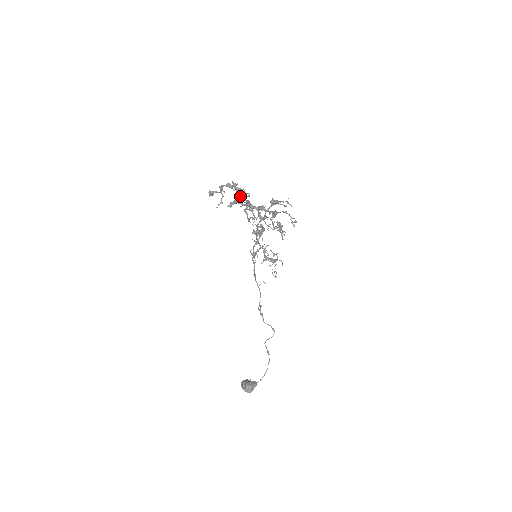
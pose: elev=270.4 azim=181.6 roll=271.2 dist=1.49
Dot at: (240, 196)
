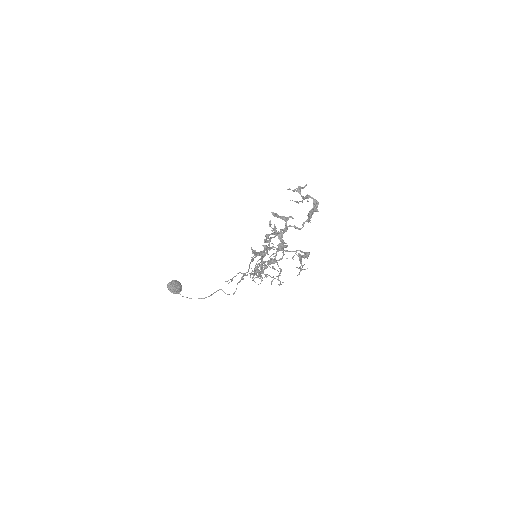
Dot at: occluded
